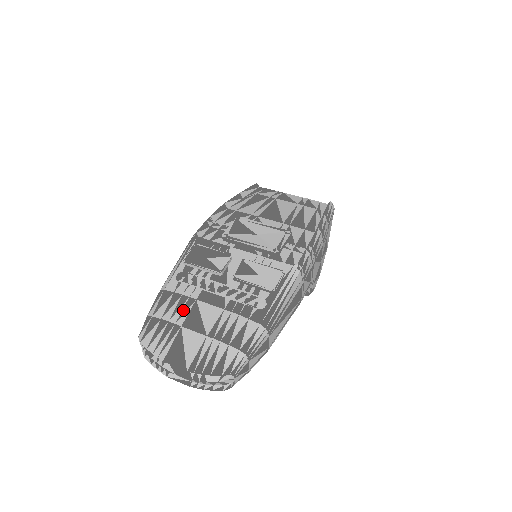
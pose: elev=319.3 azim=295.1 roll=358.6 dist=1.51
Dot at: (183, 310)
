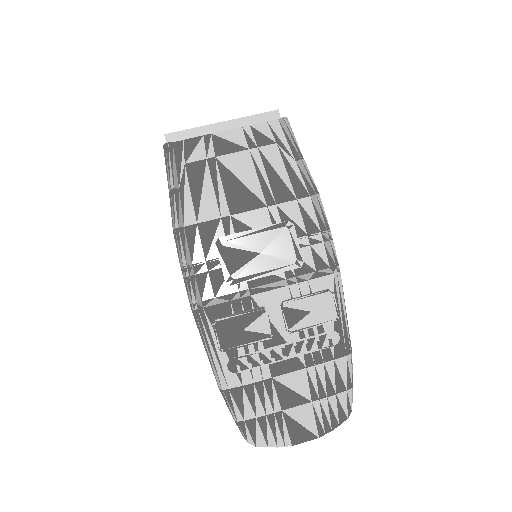
Dot at: (269, 396)
